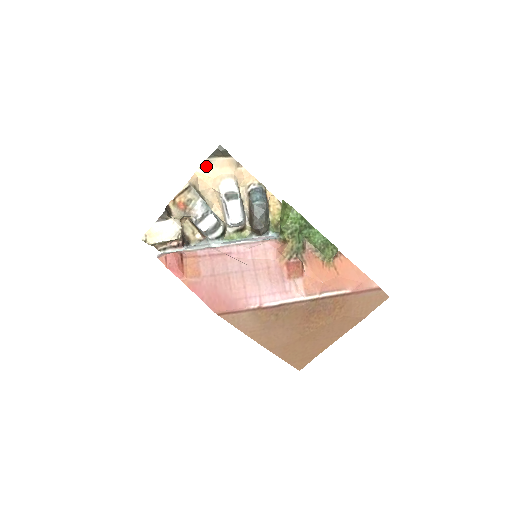
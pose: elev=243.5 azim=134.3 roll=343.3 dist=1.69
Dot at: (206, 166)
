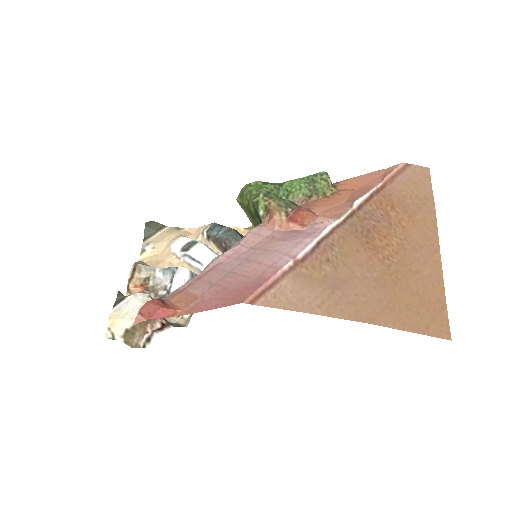
Dot at: (146, 249)
